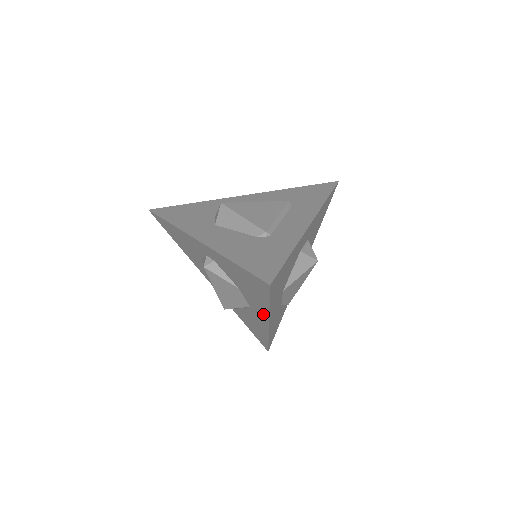
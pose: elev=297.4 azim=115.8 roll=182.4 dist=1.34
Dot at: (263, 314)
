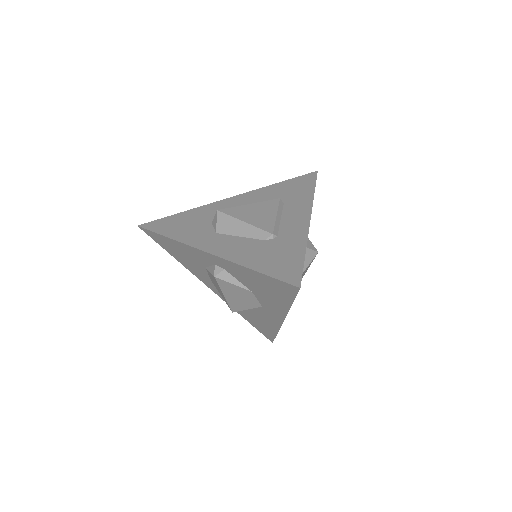
Dot at: (279, 312)
